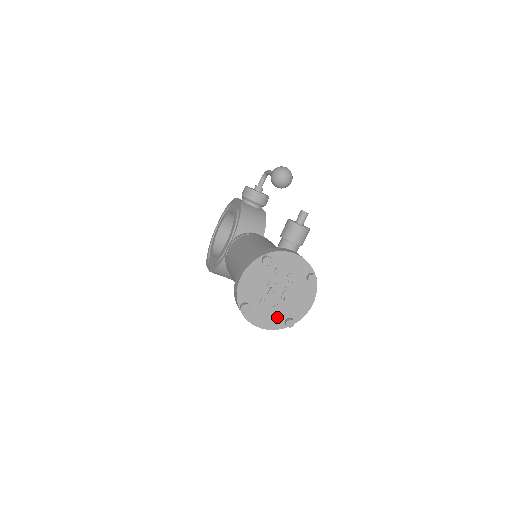
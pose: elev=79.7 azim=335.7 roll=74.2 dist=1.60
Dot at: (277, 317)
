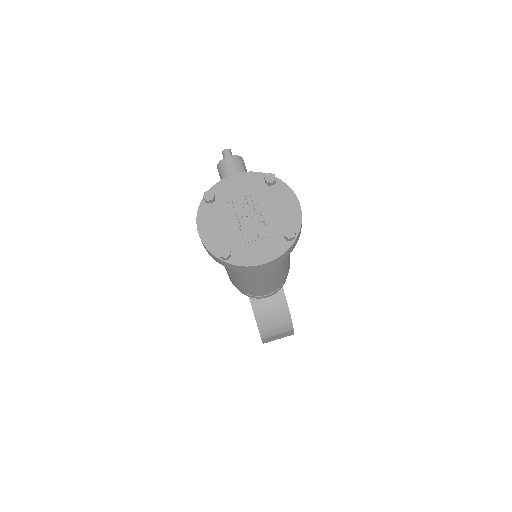
Dot at: (272, 241)
